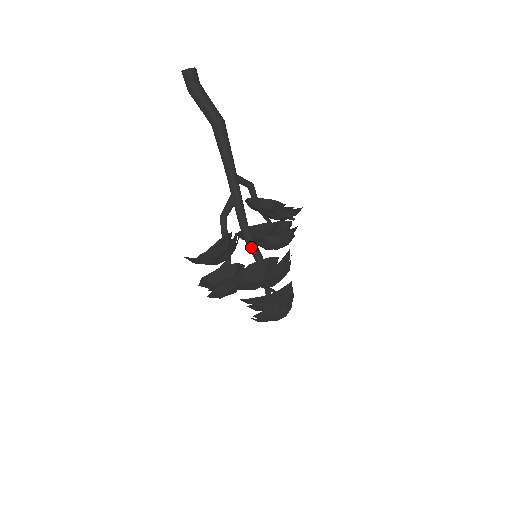
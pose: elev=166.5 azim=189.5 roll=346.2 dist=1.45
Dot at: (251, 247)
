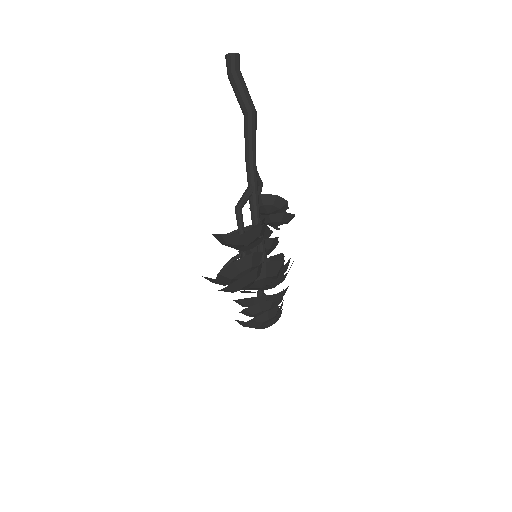
Dot at: (261, 243)
